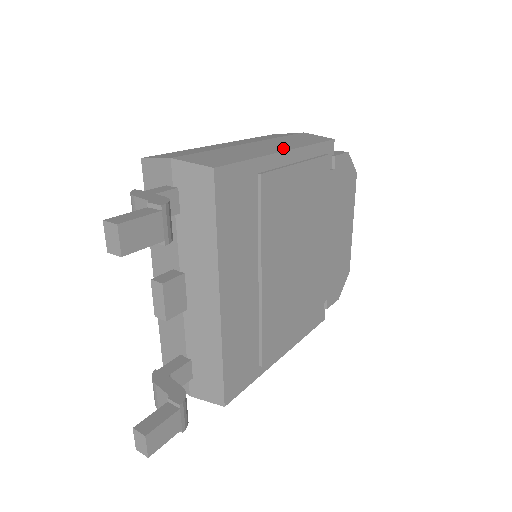
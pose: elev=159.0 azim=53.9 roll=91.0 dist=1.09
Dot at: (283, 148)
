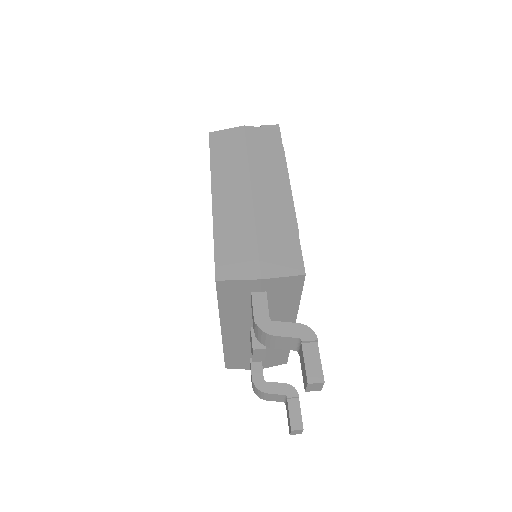
Dot at: (284, 188)
